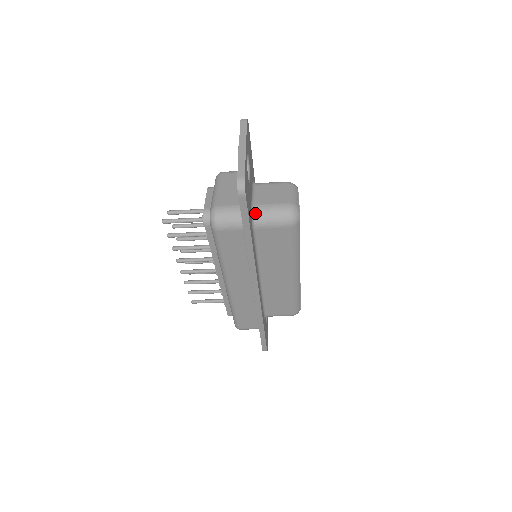
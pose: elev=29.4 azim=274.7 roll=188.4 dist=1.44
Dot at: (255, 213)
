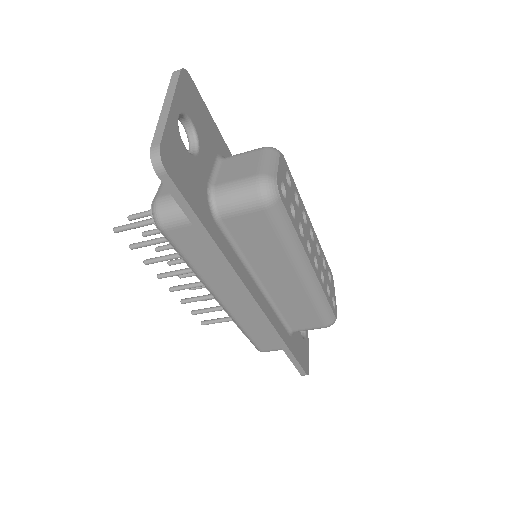
Dot at: (214, 197)
